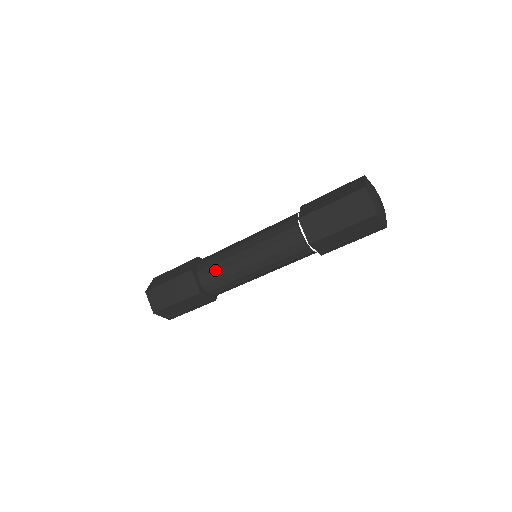
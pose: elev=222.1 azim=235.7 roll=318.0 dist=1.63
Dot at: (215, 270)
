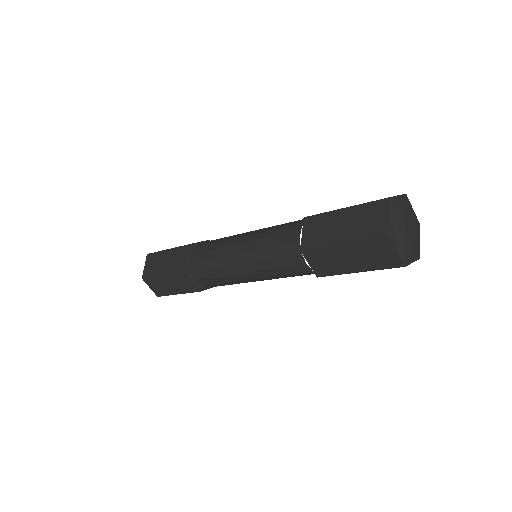
Dot at: (211, 276)
